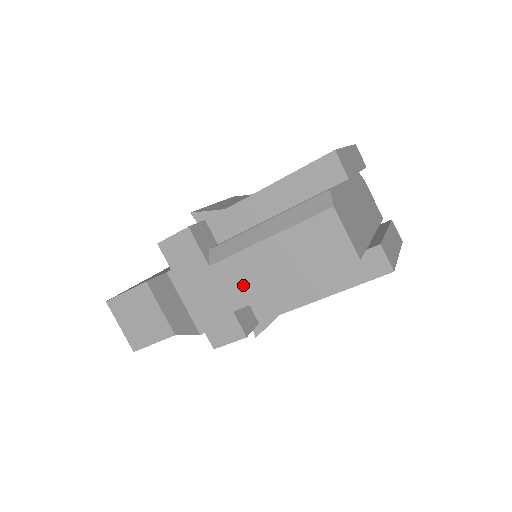
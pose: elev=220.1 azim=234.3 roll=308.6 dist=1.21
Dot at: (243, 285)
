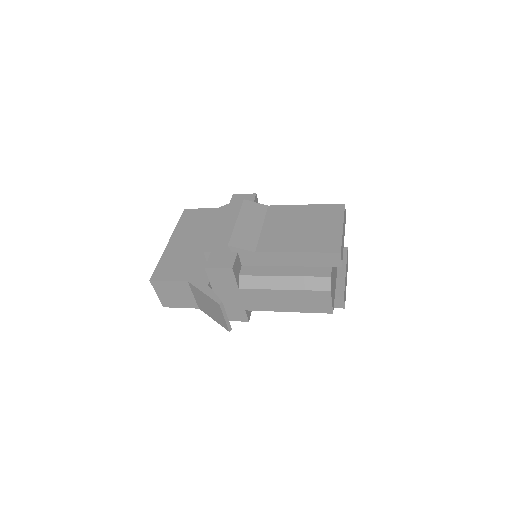
Dot at: (258, 302)
